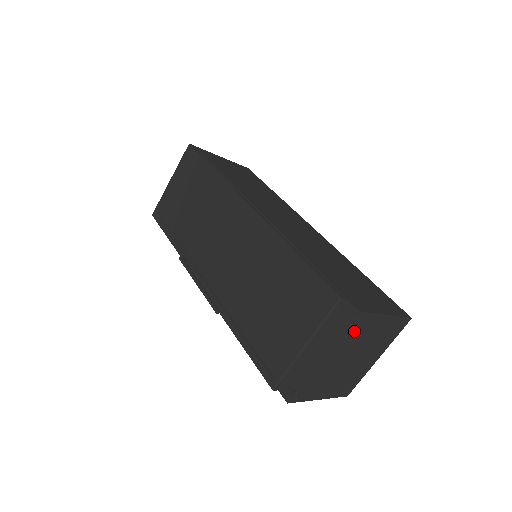
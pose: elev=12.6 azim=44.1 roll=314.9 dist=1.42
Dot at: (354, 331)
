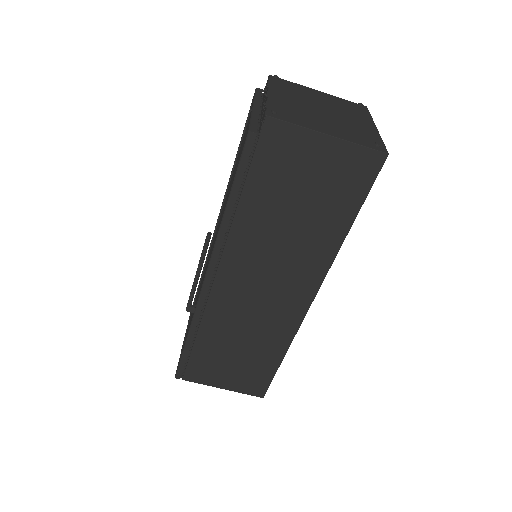
Dot at: (286, 87)
